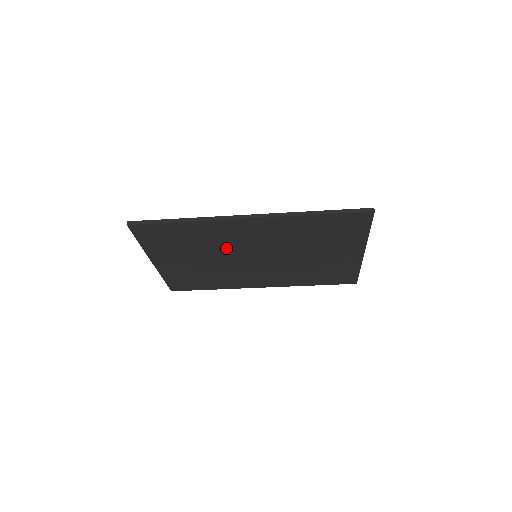
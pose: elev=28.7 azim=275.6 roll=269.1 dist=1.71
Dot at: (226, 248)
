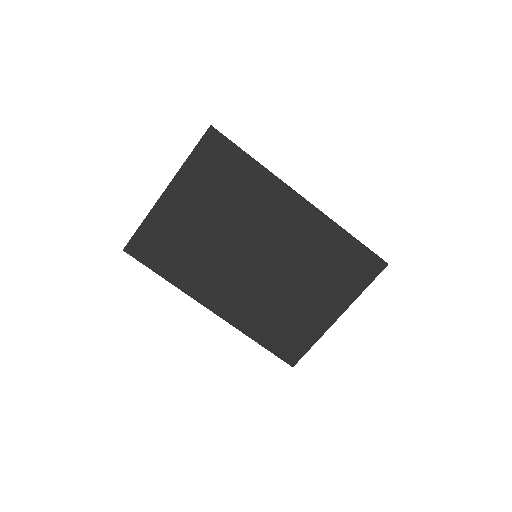
Dot at: (248, 223)
